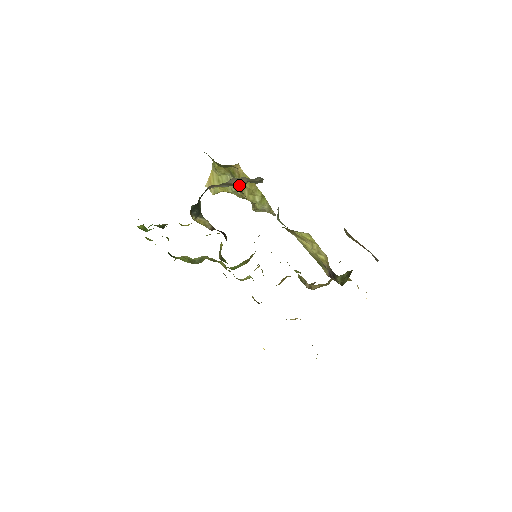
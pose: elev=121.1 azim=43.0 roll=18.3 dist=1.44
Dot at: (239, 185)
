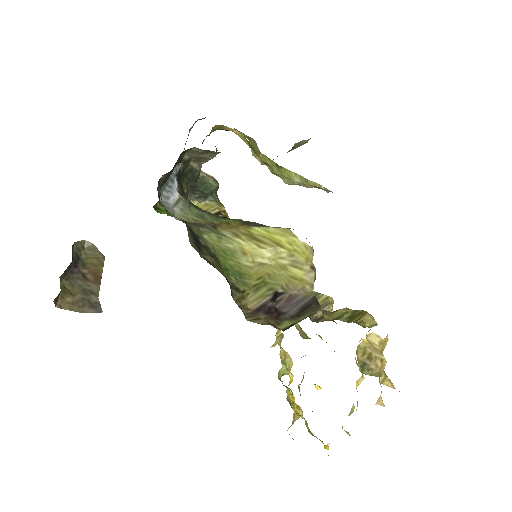
Dot at: (207, 158)
